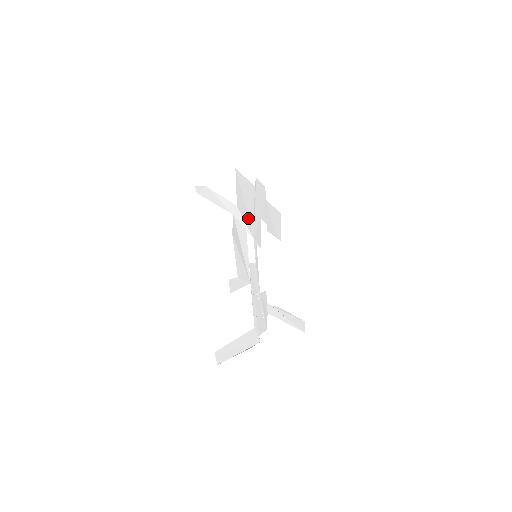
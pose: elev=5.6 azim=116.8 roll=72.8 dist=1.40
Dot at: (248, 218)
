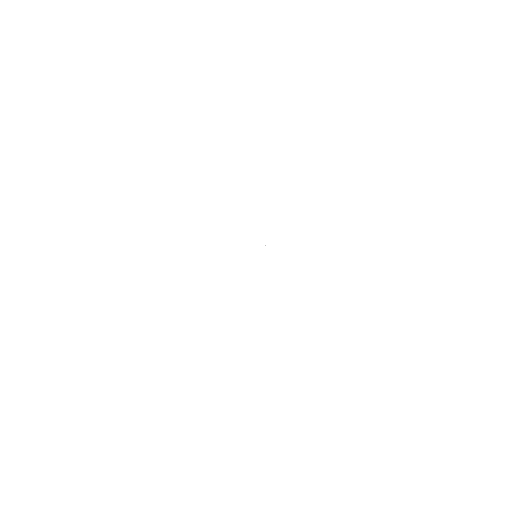
Dot at: occluded
